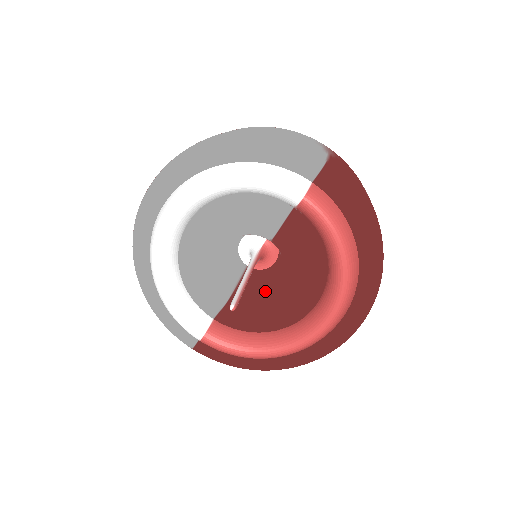
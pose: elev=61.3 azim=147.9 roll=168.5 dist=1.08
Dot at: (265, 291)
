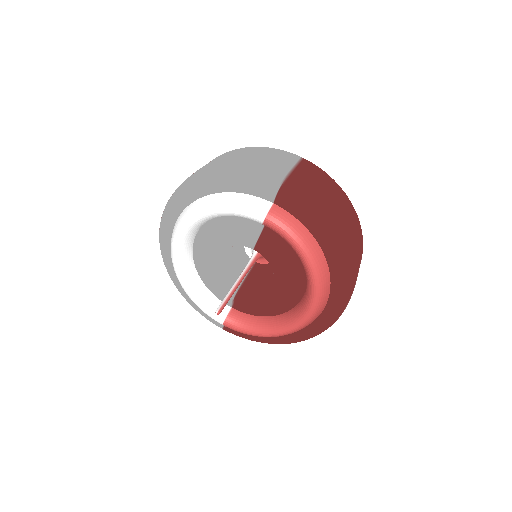
Dot at: (264, 285)
